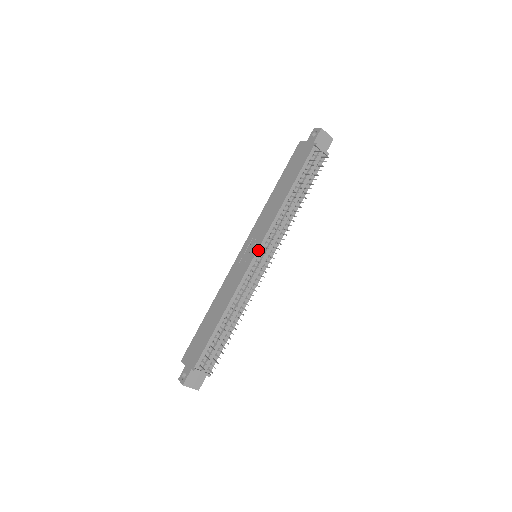
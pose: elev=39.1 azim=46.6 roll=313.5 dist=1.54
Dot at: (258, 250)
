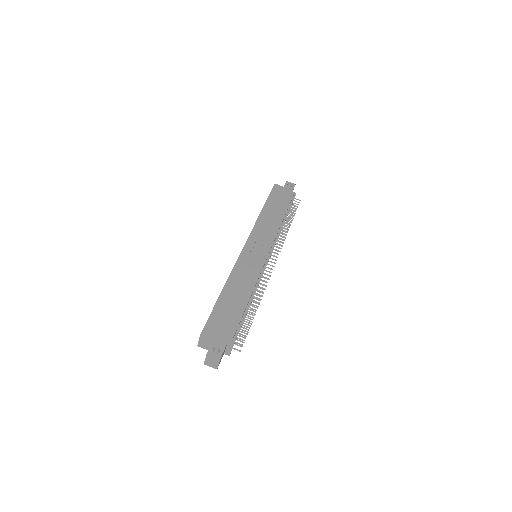
Dot at: (269, 252)
